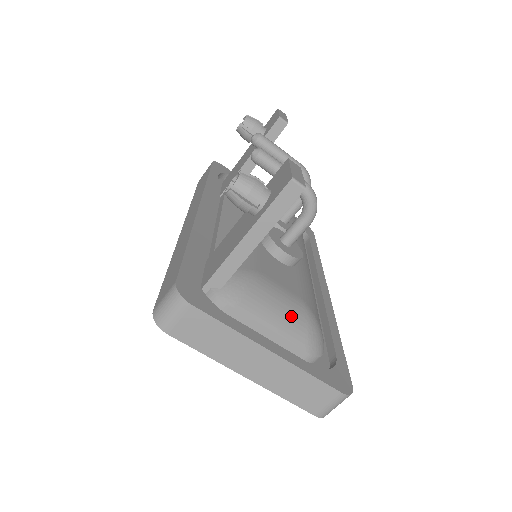
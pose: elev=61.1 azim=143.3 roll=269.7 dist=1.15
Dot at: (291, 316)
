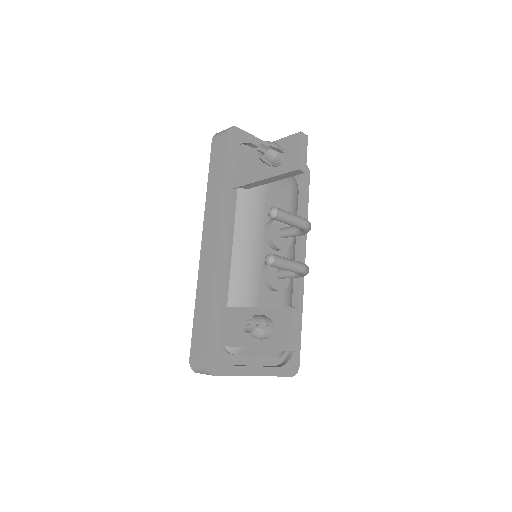
Dot at: occluded
